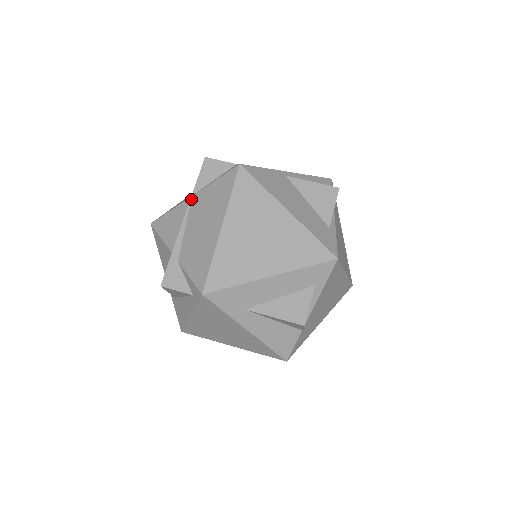
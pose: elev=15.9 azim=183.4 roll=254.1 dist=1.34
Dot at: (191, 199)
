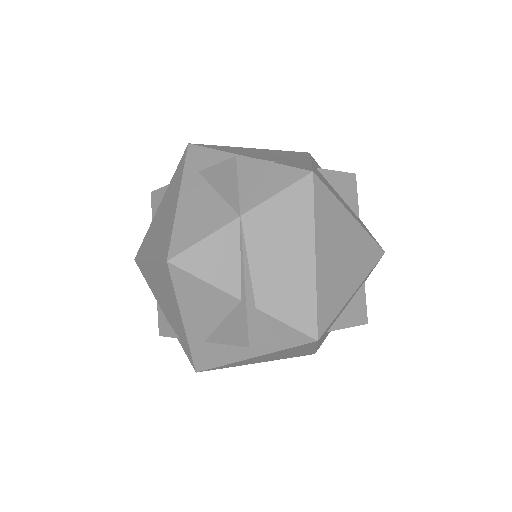
Dot at: (242, 221)
